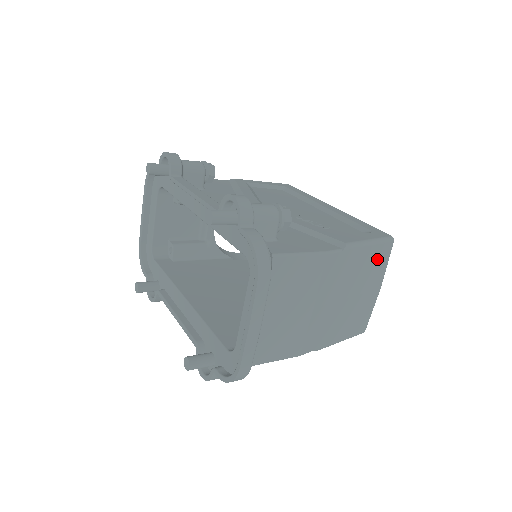
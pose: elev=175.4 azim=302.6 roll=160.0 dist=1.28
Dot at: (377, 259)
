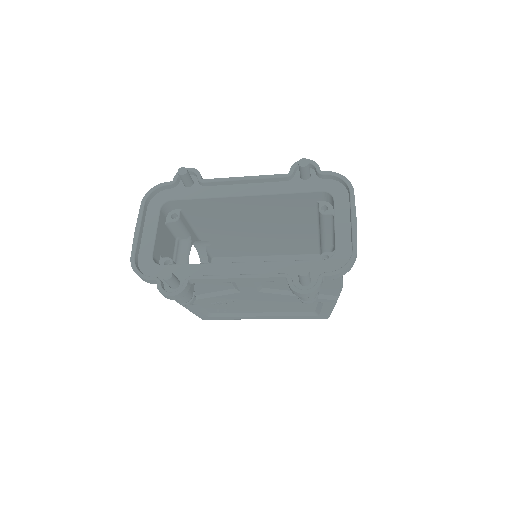
Dot at: occluded
